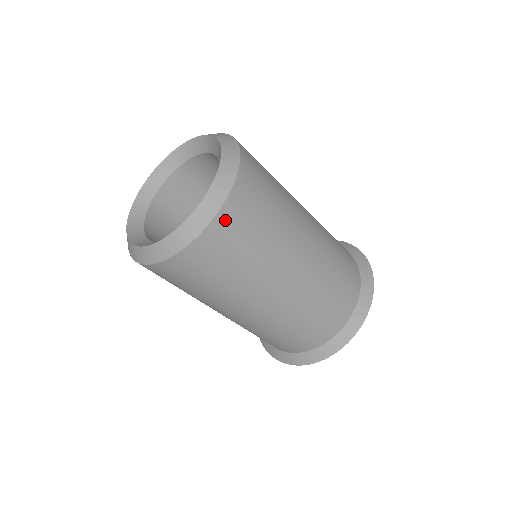
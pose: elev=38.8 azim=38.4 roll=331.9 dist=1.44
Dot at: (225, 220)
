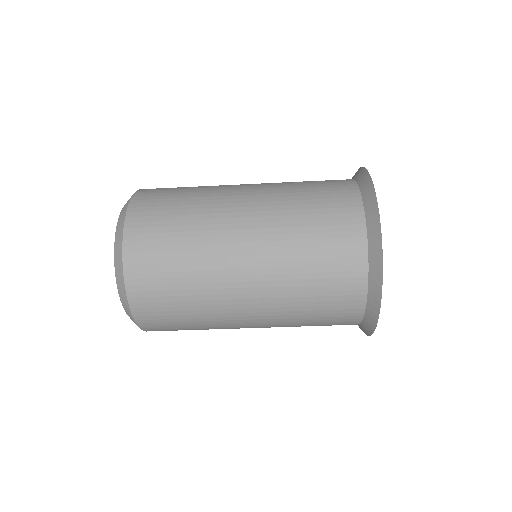
Dot at: (135, 225)
